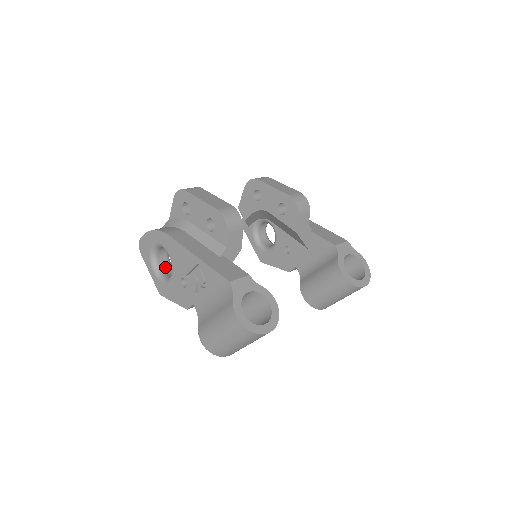
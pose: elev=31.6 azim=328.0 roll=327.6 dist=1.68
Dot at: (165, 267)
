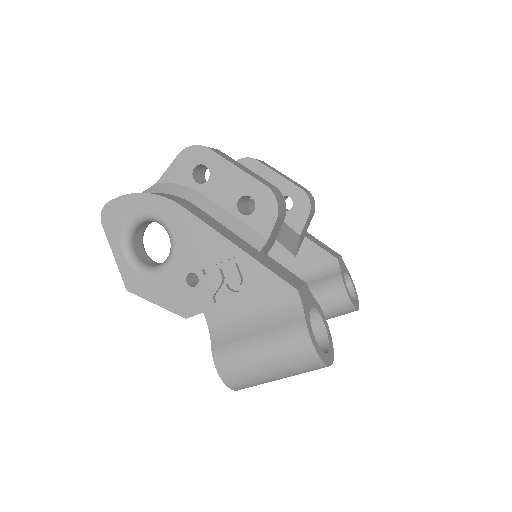
Dot at: (140, 250)
